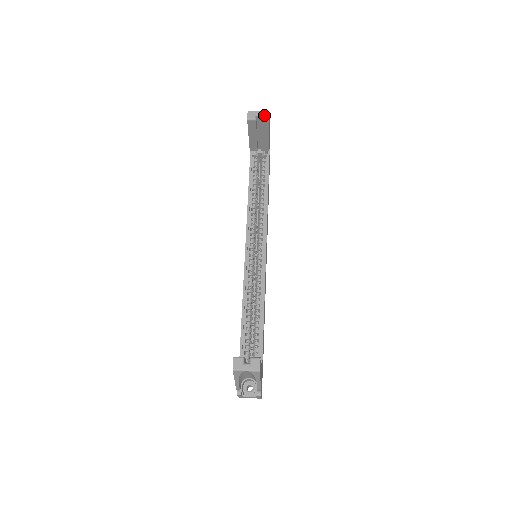
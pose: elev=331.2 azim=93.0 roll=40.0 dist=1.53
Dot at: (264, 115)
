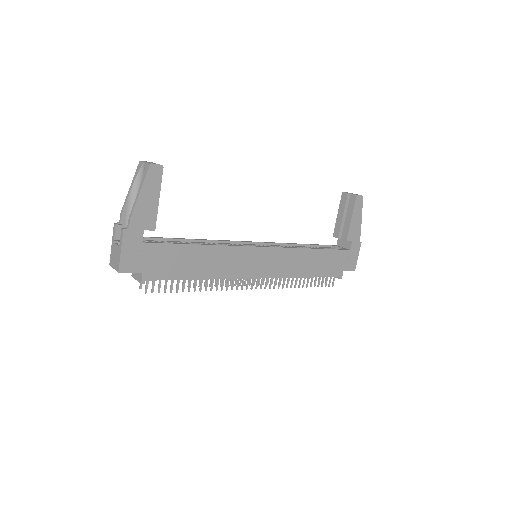
Dot at: (356, 194)
